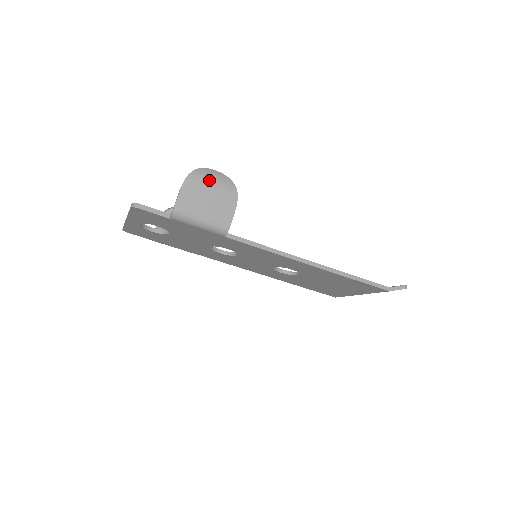
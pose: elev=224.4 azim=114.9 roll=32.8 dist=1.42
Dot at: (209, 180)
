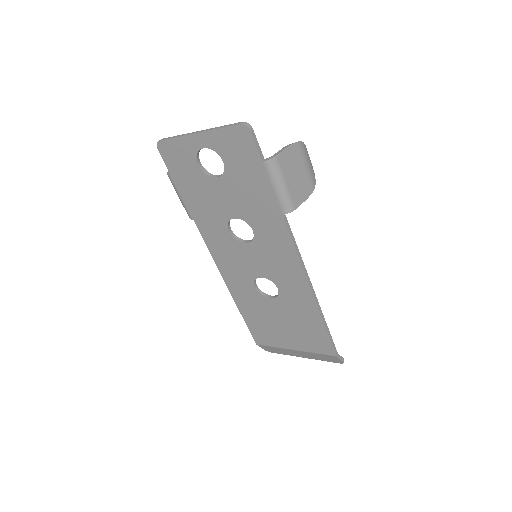
Dot at: (307, 160)
